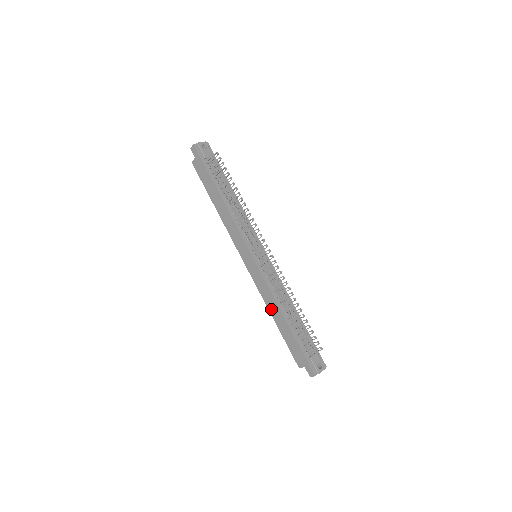
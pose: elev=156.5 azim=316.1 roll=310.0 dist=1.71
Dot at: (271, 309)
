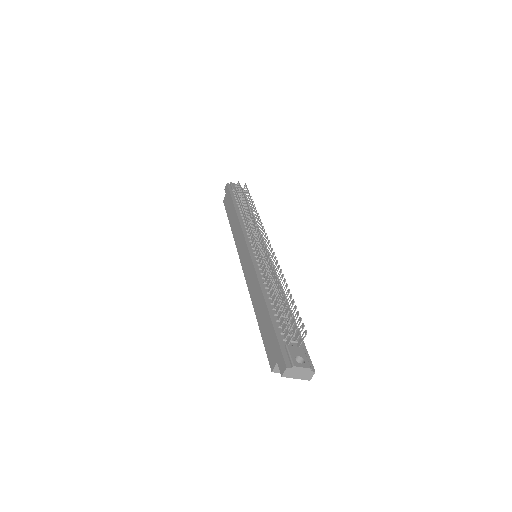
Dot at: (254, 300)
